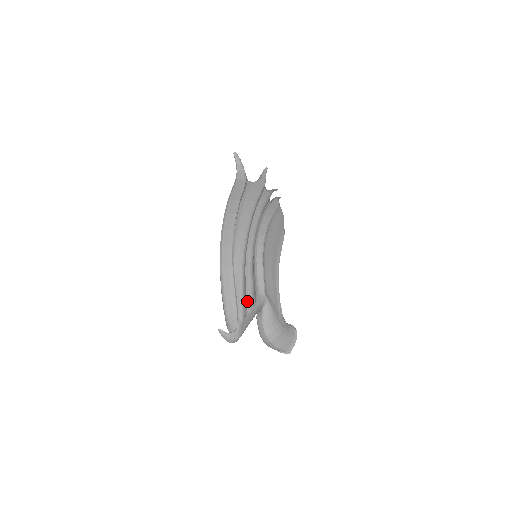
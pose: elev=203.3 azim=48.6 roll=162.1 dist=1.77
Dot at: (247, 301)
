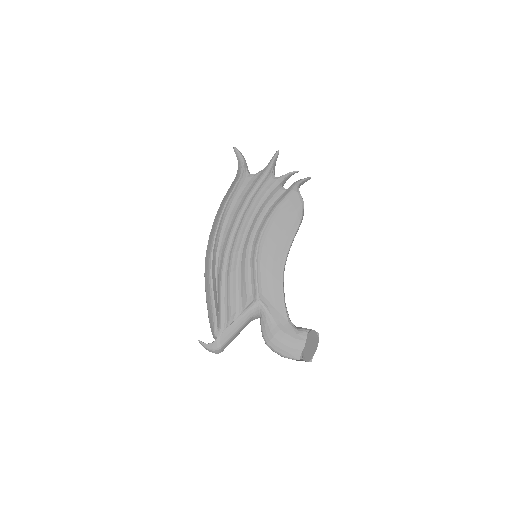
Dot at: (232, 309)
